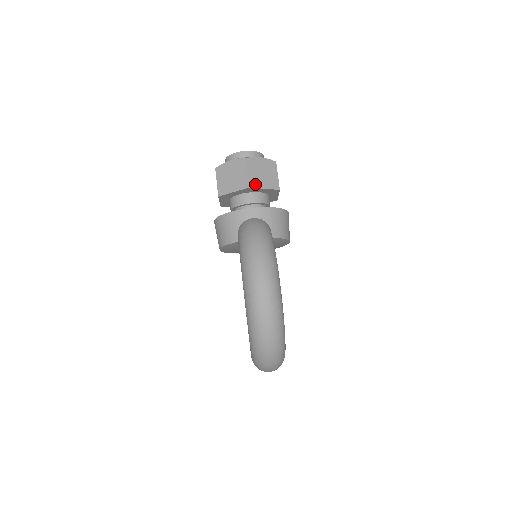
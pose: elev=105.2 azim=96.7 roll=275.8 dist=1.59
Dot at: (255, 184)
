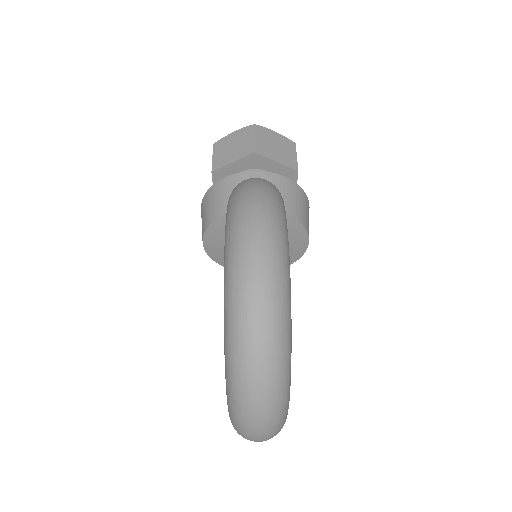
Dot at: (264, 152)
